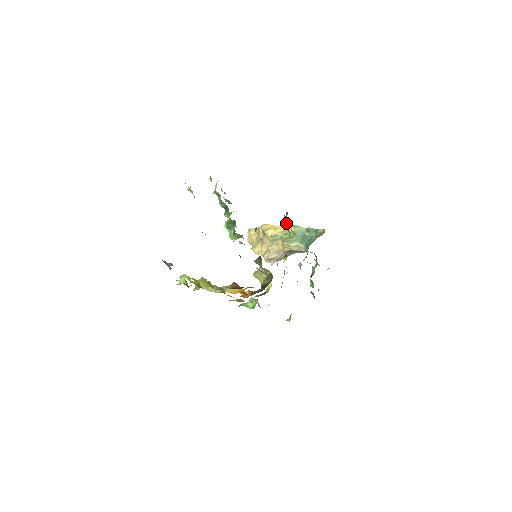
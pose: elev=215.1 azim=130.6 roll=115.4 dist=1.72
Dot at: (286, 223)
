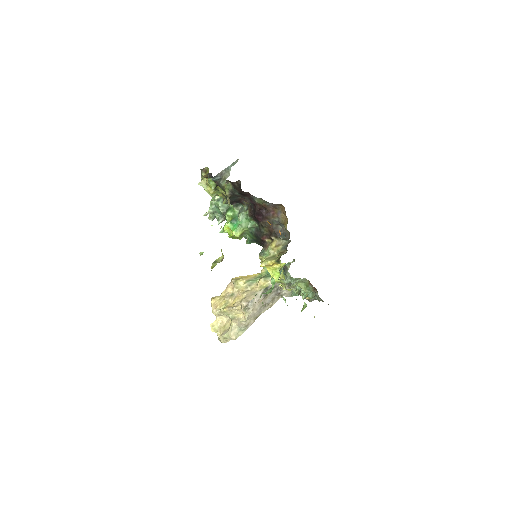
Dot at: occluded
